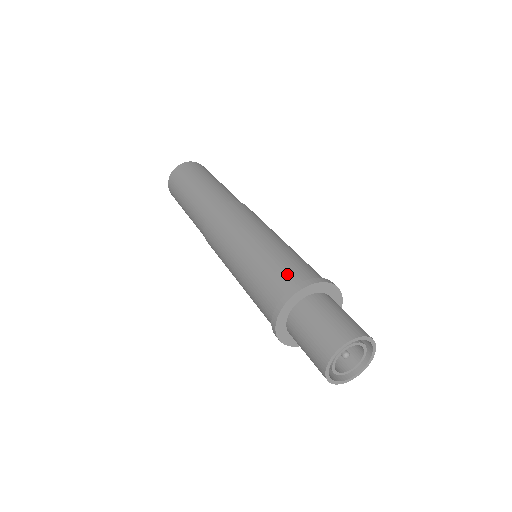
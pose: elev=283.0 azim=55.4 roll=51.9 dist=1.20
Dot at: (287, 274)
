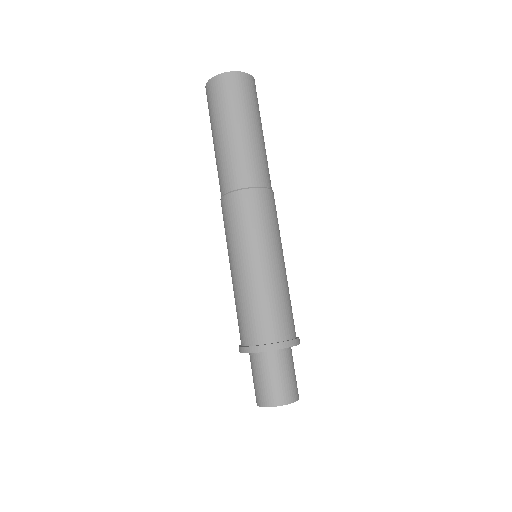
Dot at: (264, 326)
